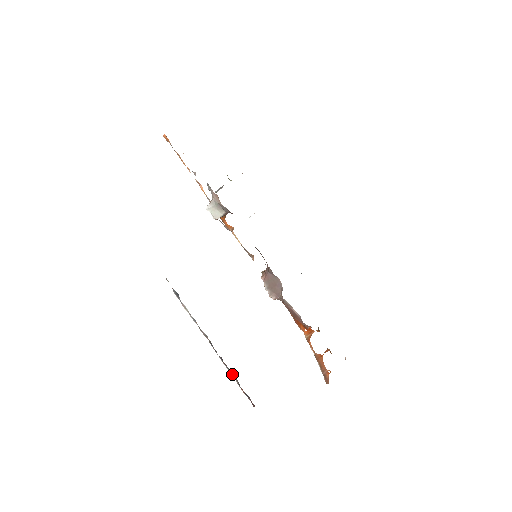
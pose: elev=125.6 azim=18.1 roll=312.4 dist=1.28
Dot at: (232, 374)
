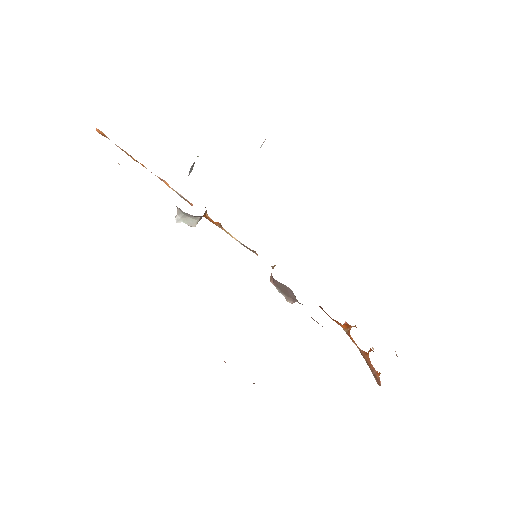
Dot at: occluded
